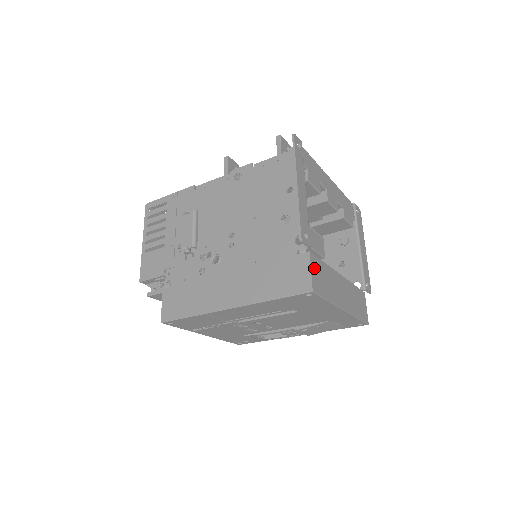
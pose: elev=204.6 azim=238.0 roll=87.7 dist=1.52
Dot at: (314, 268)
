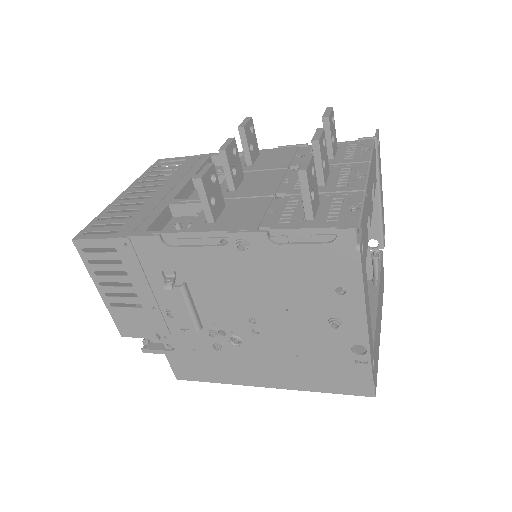
Dot at: occluded
